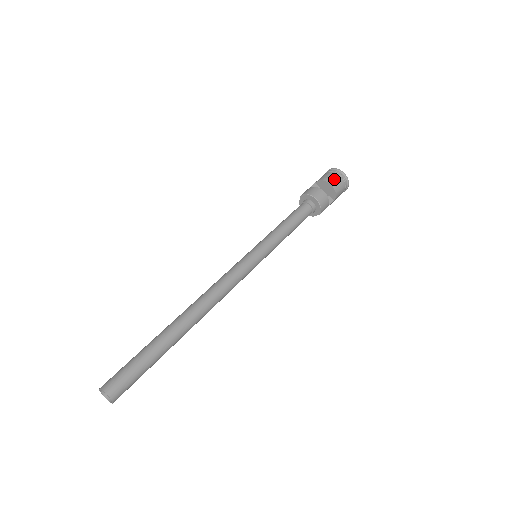
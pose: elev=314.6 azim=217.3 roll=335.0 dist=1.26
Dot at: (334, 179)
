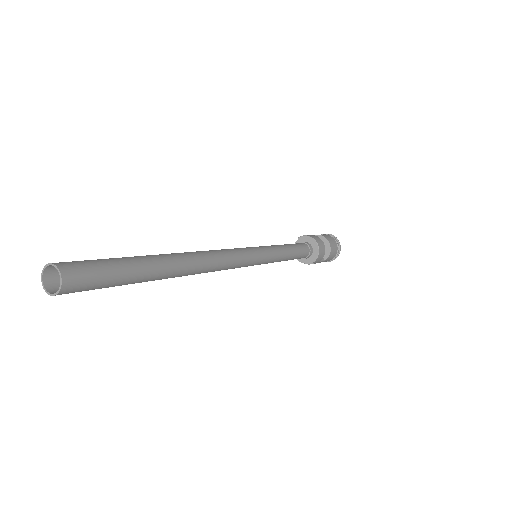
Dot at: (332, 240)
